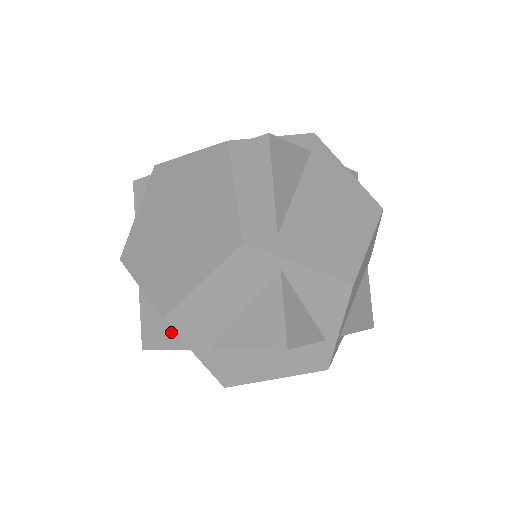
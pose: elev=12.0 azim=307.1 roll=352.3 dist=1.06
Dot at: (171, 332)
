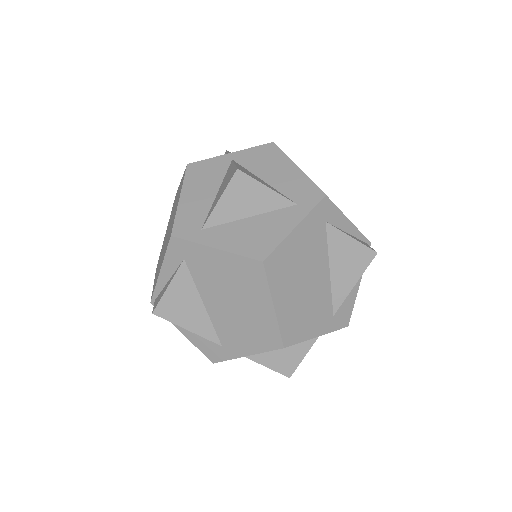
Dot at: occluded
